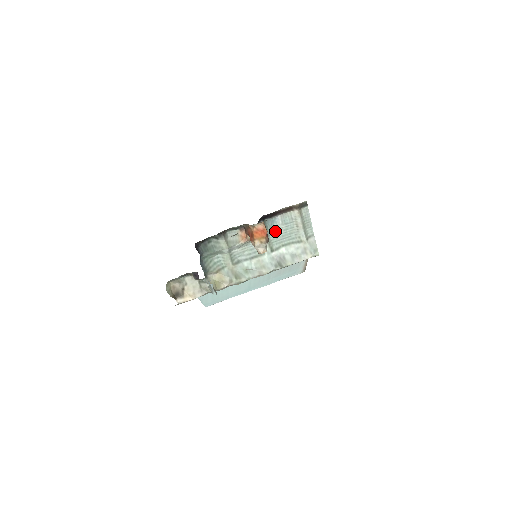
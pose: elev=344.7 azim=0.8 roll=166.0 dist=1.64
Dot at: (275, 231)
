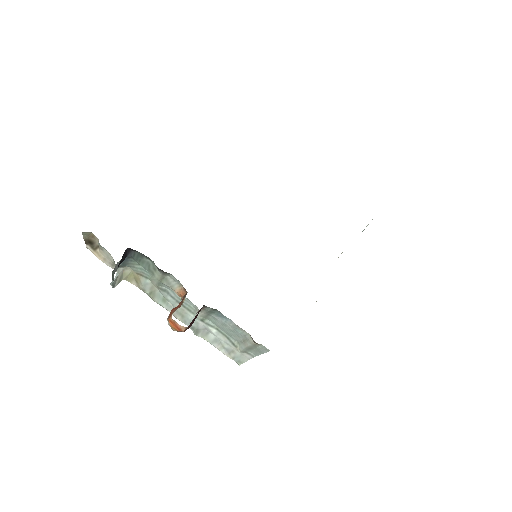
Dot at: (220, 320)
